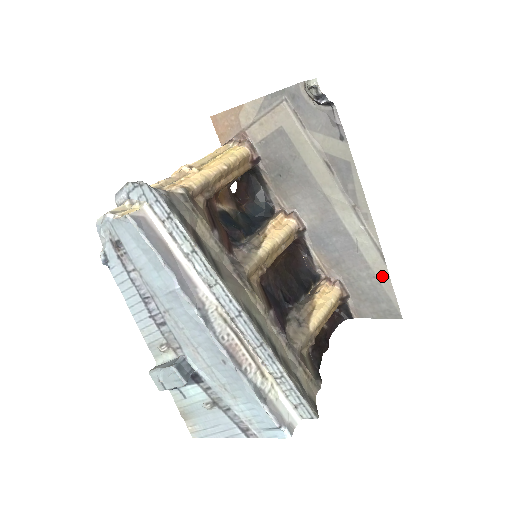
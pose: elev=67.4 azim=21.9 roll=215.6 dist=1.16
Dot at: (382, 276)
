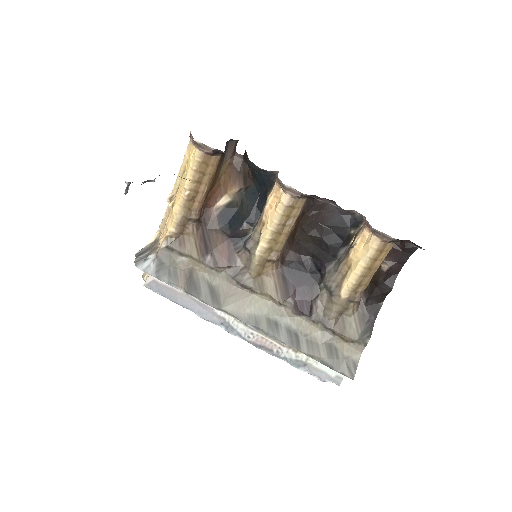
Dot at: occluded
